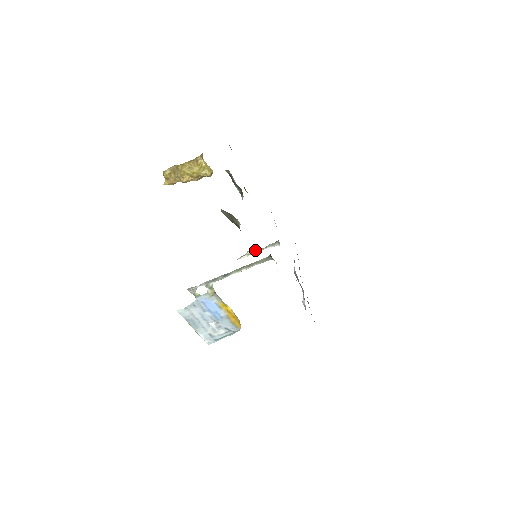
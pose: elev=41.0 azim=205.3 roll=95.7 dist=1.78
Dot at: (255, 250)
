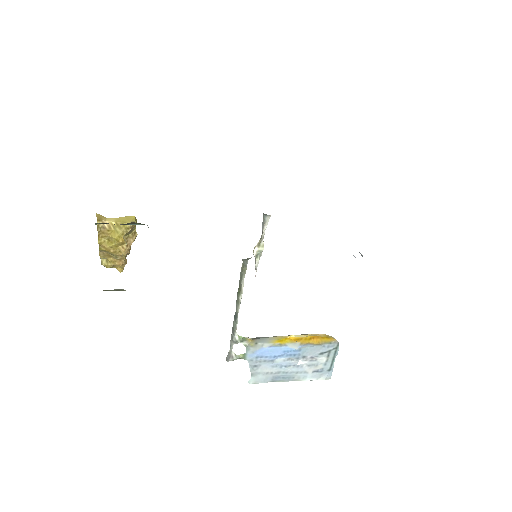
Dot at: (257, 246)
